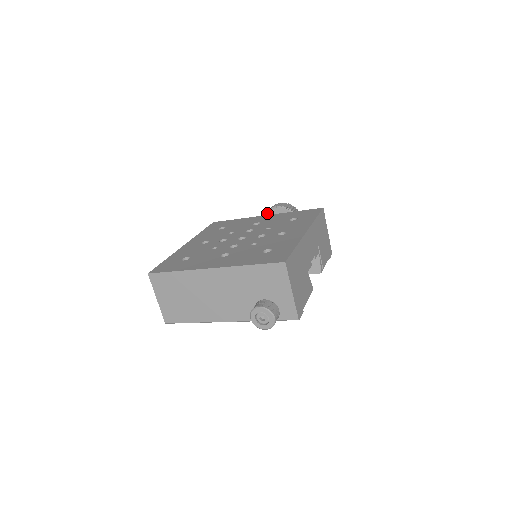
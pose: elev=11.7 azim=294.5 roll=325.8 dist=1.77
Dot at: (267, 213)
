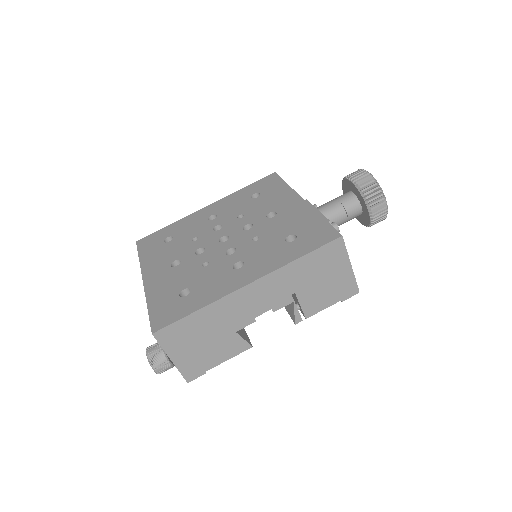
Dot at: (343, 180)
